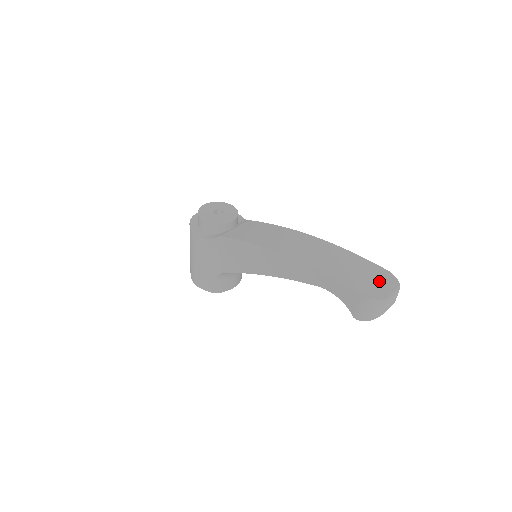
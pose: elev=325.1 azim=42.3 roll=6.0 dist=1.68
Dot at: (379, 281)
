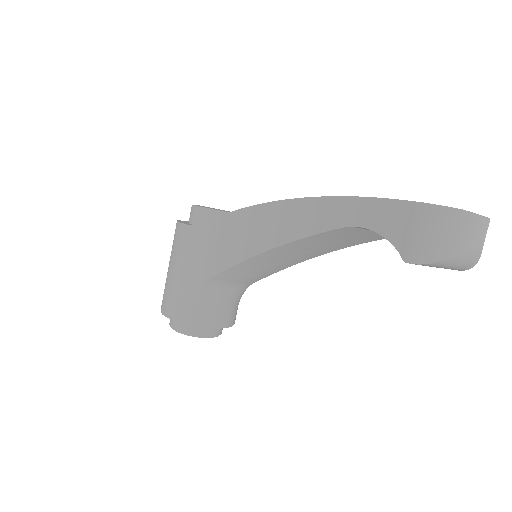
Dot at: occluded
